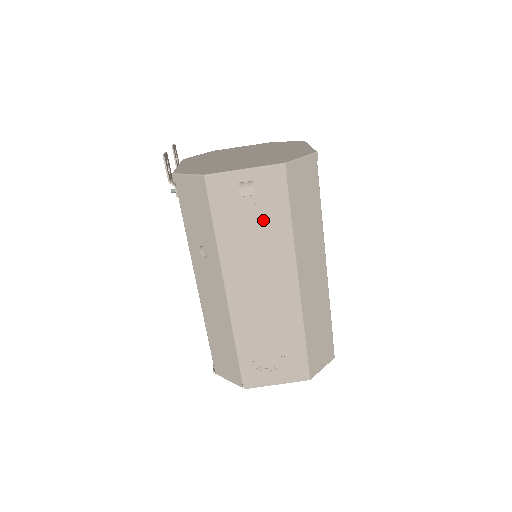
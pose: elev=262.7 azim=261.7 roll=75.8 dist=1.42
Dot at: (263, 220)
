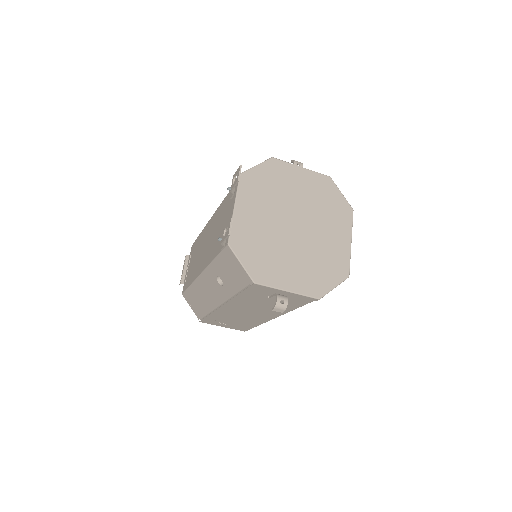
Dot at: occluded
